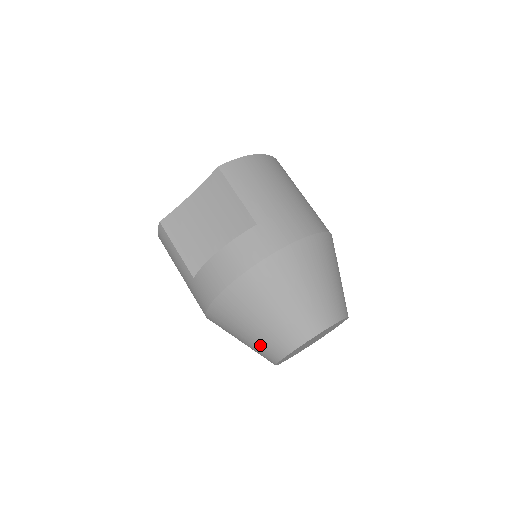
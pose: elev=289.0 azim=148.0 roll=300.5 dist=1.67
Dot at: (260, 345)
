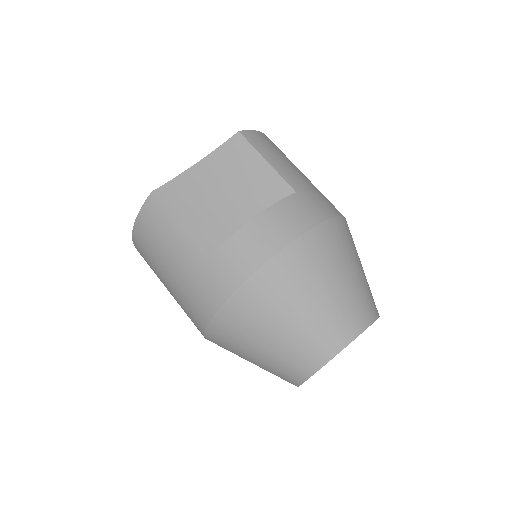
Dot at: (297, 347)
